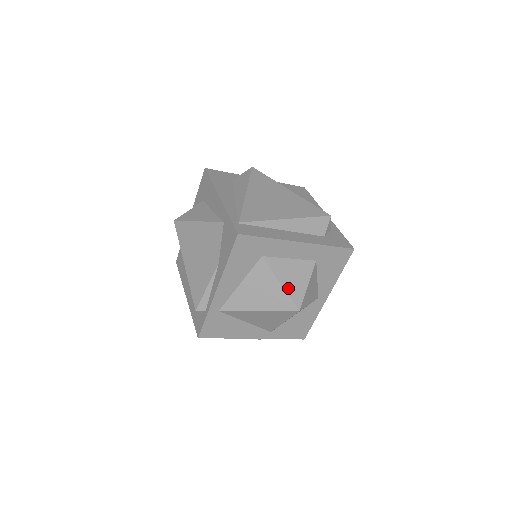
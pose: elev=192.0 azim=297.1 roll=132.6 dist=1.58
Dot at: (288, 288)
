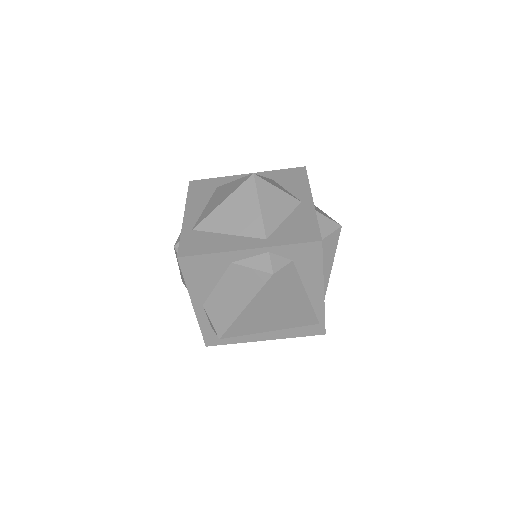
Dot at: occluded
